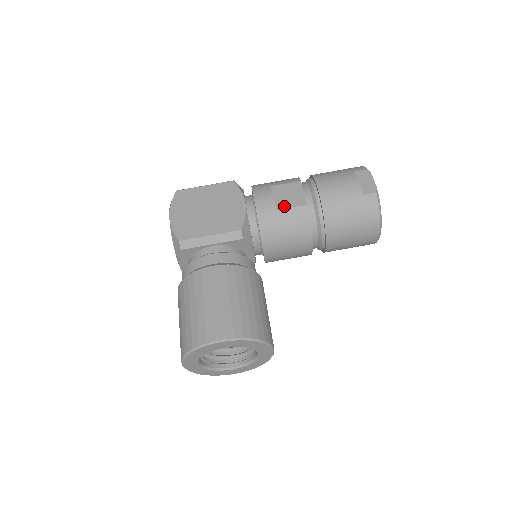
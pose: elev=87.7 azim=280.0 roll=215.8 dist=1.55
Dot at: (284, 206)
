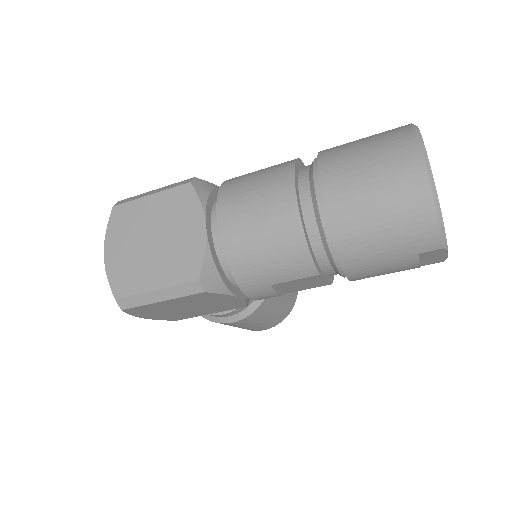
Dot at: occluded
